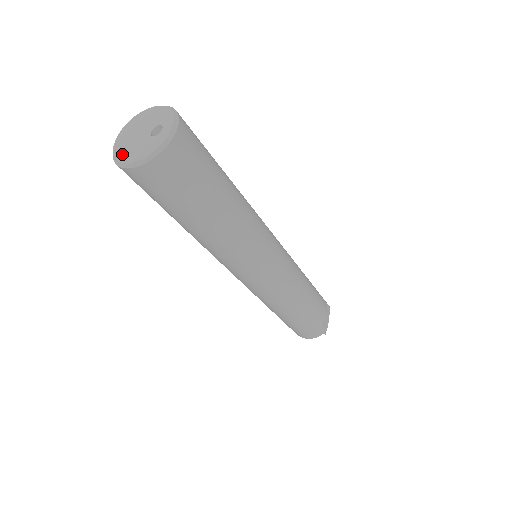
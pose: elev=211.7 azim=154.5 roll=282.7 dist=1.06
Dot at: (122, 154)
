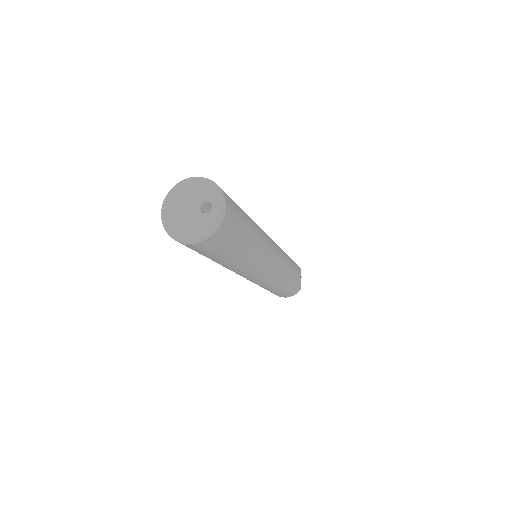
Dot at: (177, 229)
